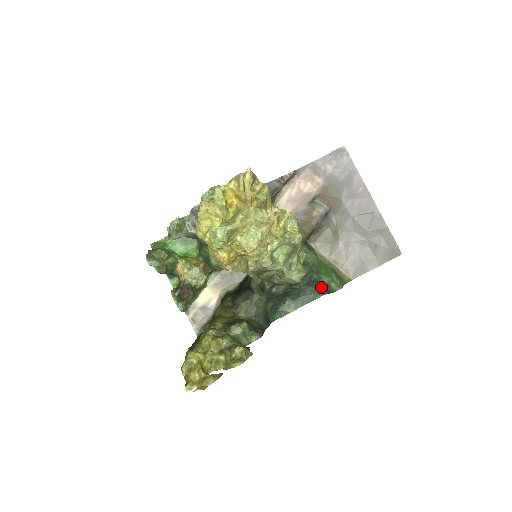
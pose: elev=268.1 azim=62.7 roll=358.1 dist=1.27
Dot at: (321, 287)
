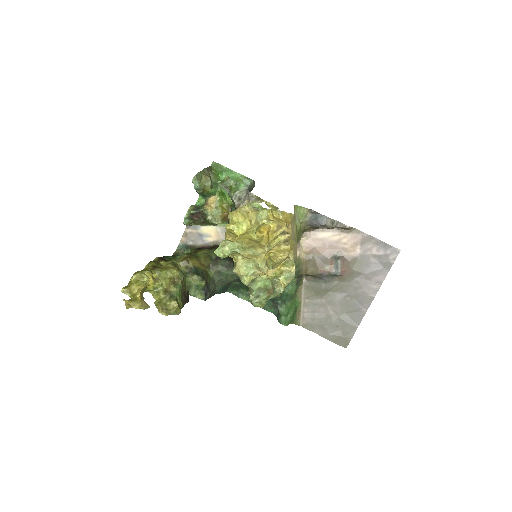
Dot at: (277, 309)
